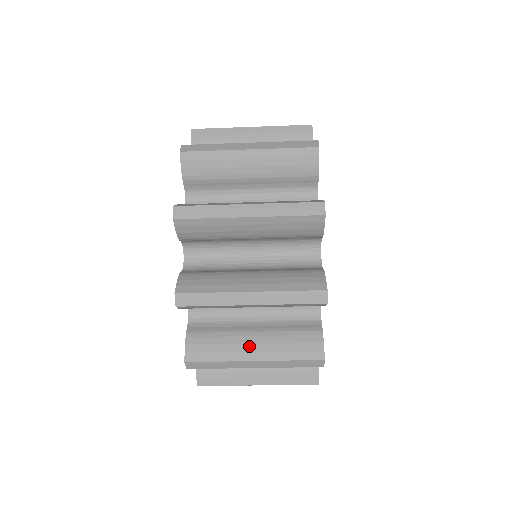
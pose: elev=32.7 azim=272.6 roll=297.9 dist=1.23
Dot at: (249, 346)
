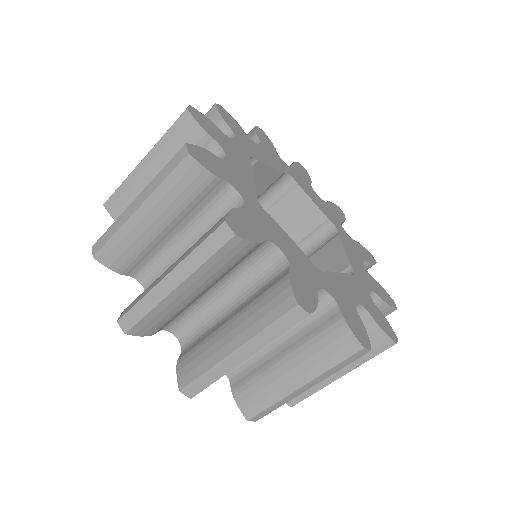
Dot at: (225, 338)
